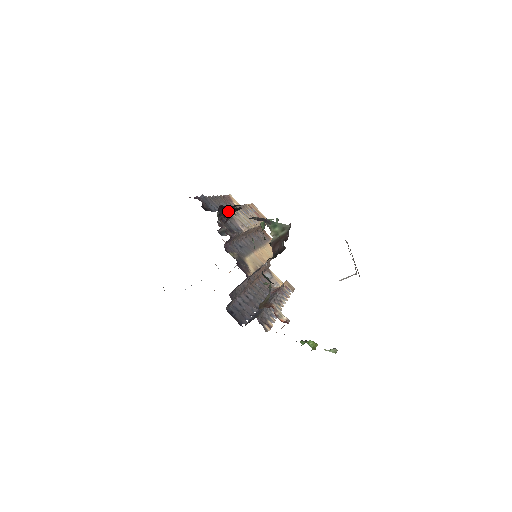
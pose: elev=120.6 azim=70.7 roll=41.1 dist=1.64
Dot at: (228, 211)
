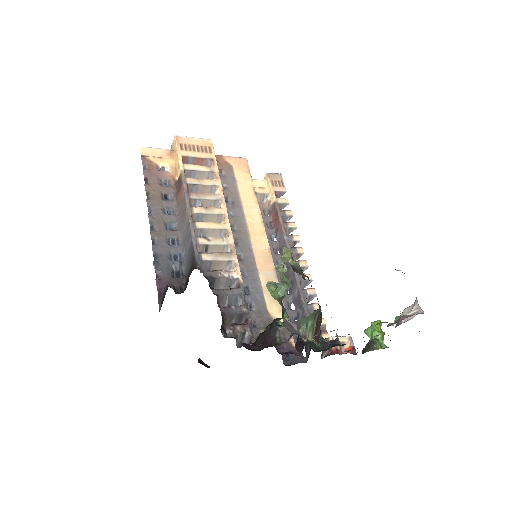
Dot at: occluded
